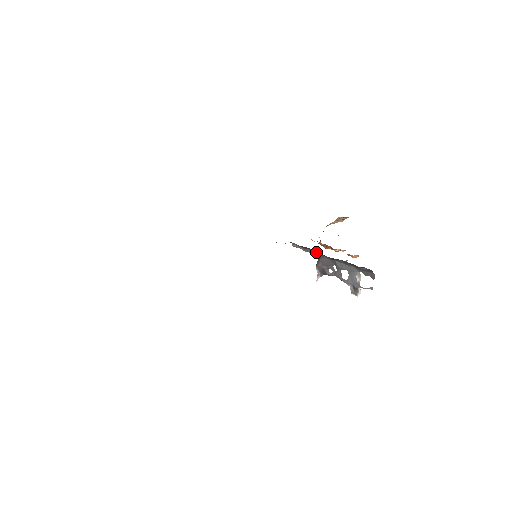
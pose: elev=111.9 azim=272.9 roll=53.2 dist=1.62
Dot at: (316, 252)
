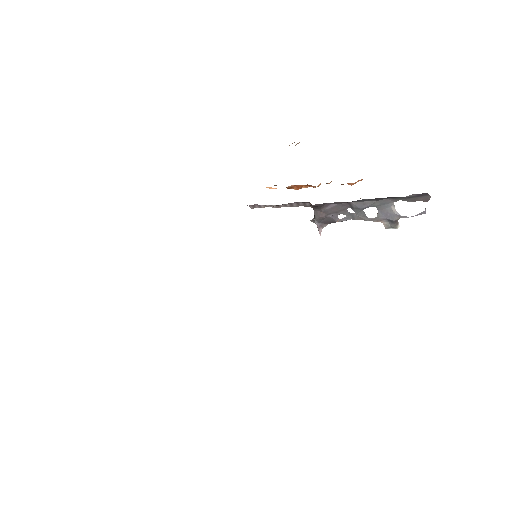
Dot at: (305, 203)
